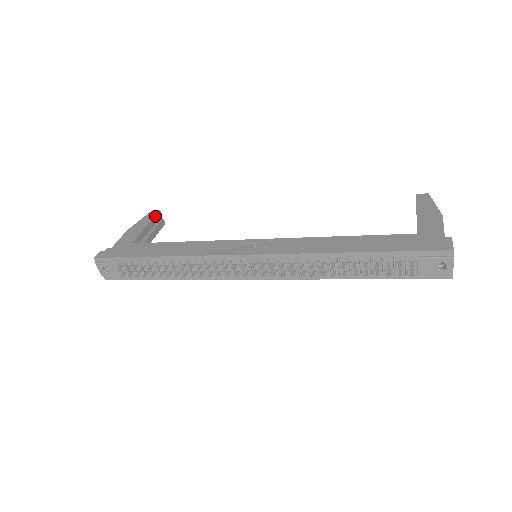
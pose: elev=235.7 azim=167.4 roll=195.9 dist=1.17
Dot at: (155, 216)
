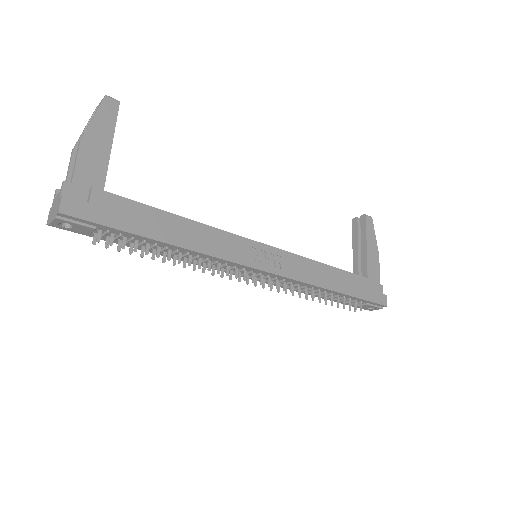
Dot at: occluded
